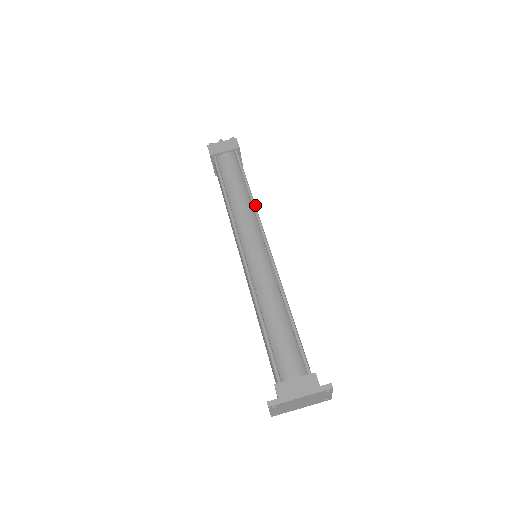
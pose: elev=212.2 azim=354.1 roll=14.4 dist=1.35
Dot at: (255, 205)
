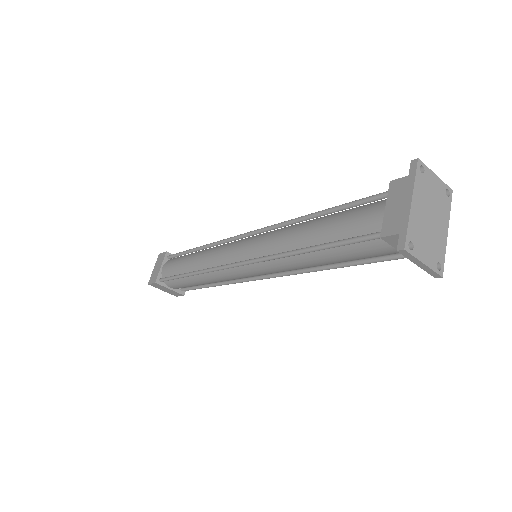
Dot at: (212, 243)
